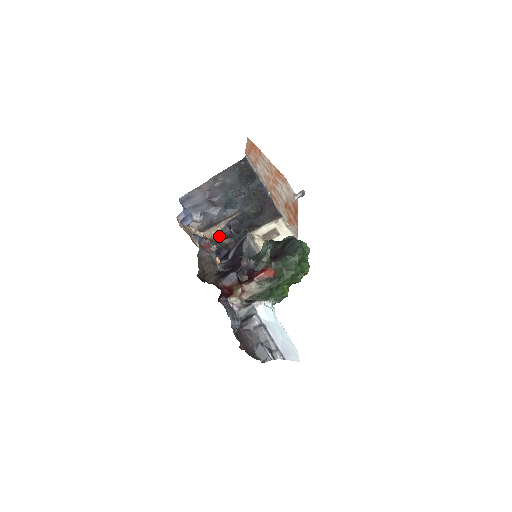
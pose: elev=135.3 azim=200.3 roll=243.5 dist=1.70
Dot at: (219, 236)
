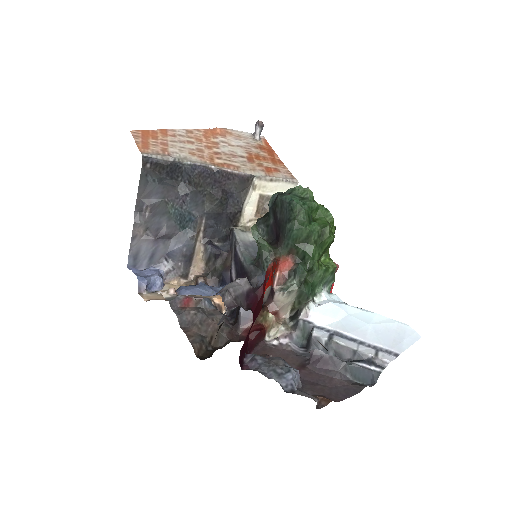
Dot at: (208, 262)
